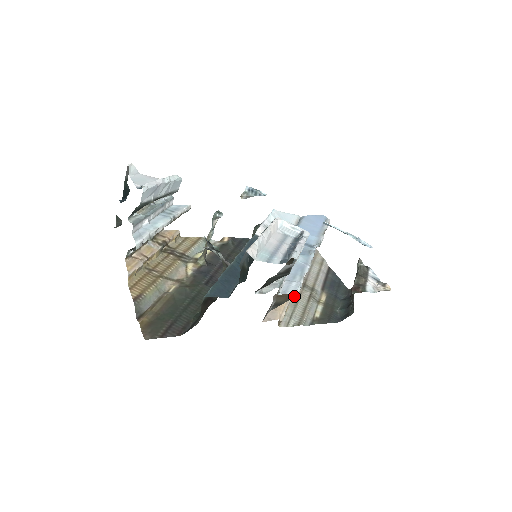
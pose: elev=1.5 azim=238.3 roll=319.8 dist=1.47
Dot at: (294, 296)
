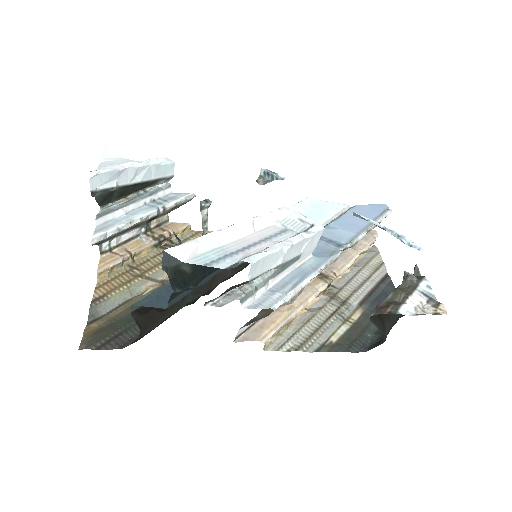
Dot at: (271, 312)
